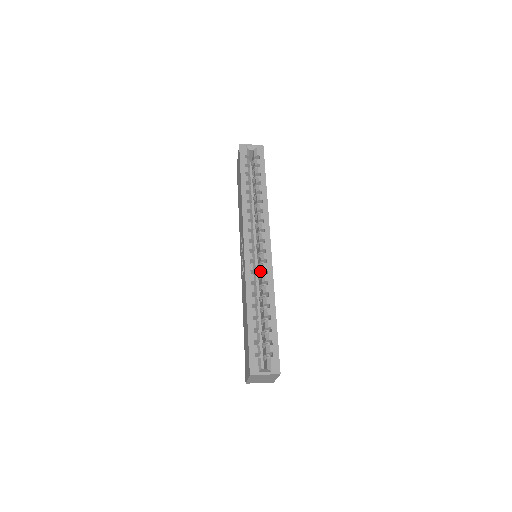
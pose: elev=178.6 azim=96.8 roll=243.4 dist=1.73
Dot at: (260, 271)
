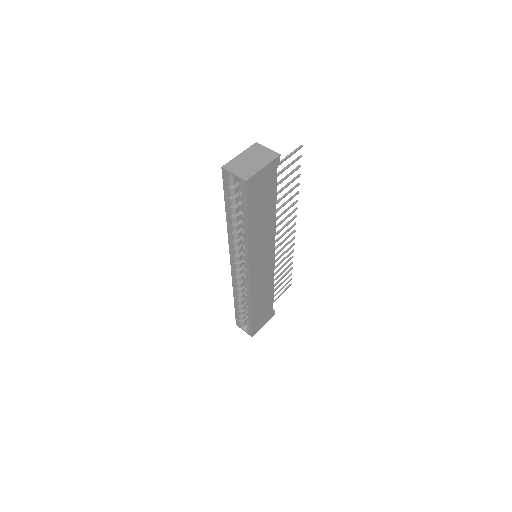
Dot at: occluded
